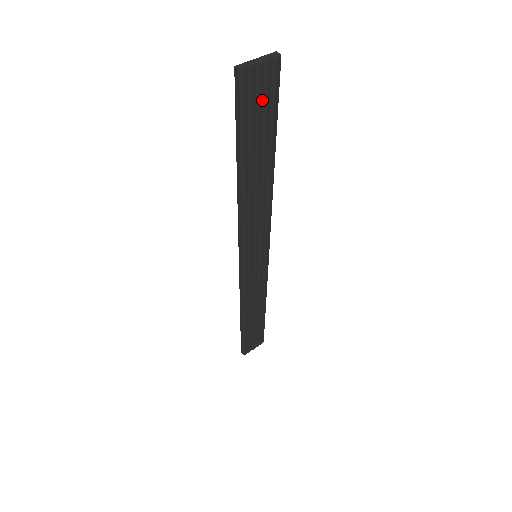
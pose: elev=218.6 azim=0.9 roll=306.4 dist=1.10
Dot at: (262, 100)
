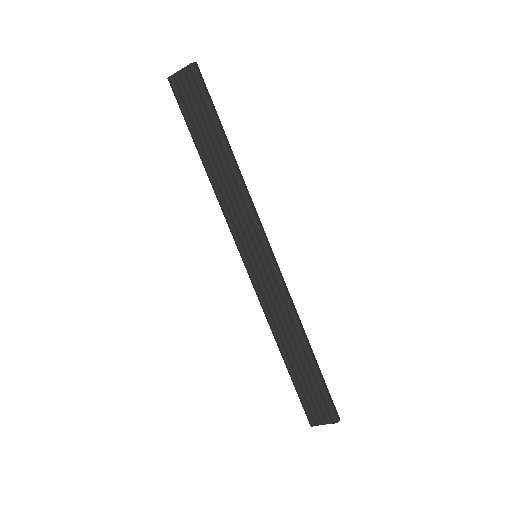
Dot at: (192, 96)
